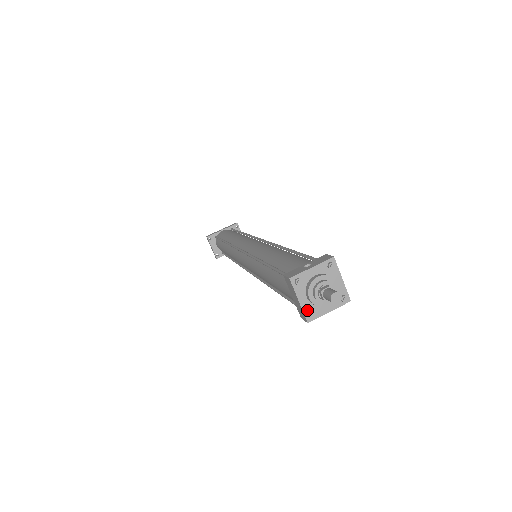
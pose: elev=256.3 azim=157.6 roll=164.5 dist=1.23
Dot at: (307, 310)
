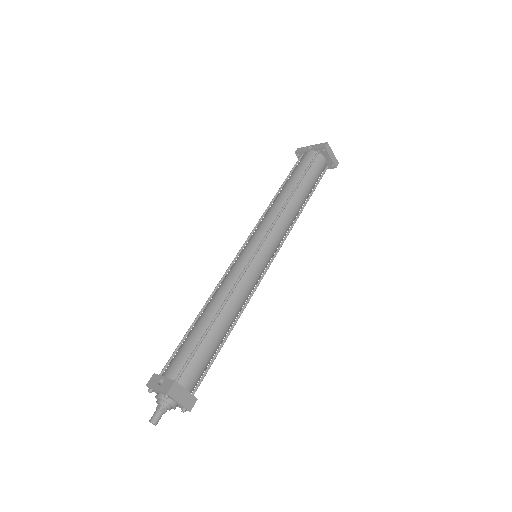
Dot at: occluded
